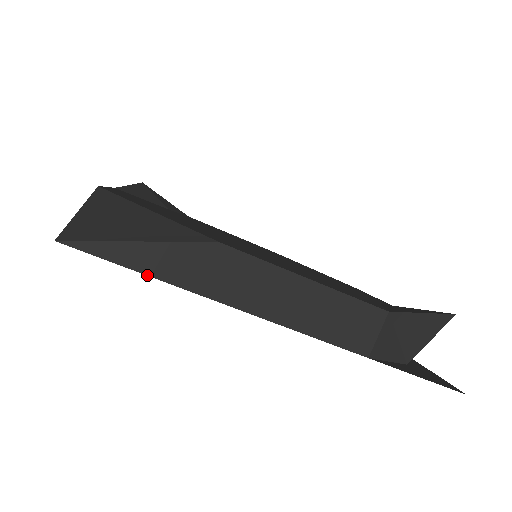
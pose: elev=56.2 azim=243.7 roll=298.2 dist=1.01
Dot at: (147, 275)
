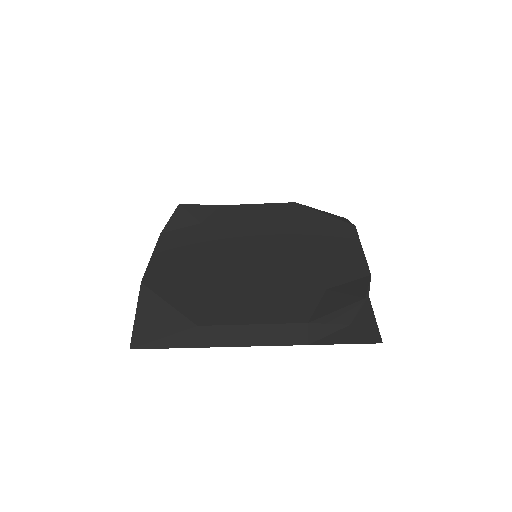
Dot at: occluded
